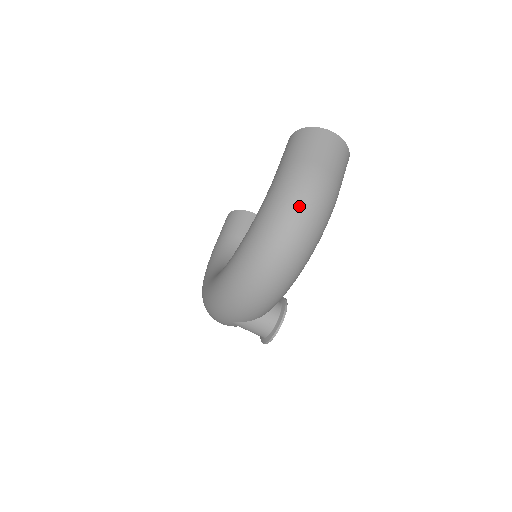
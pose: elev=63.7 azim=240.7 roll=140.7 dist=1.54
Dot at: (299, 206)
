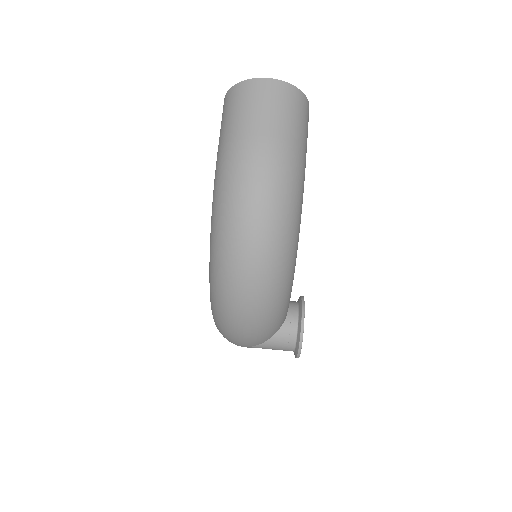
Dot at: (245, 201)
